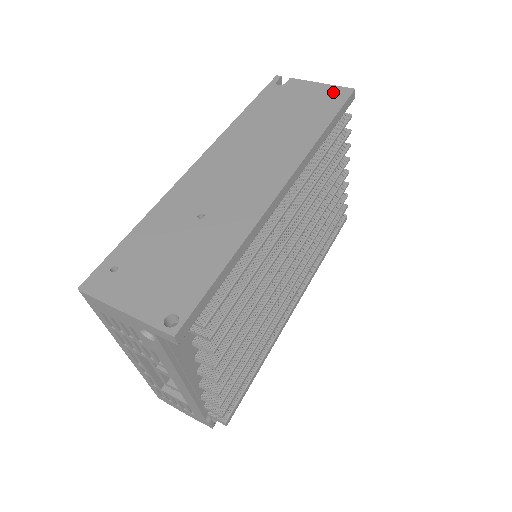
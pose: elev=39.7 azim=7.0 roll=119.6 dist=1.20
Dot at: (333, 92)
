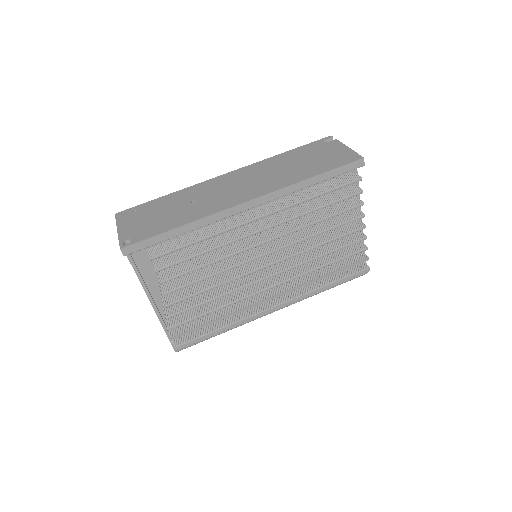
Dot at: (348, 156)
